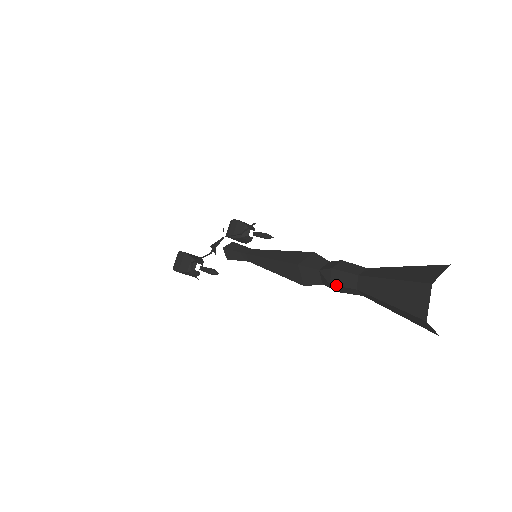
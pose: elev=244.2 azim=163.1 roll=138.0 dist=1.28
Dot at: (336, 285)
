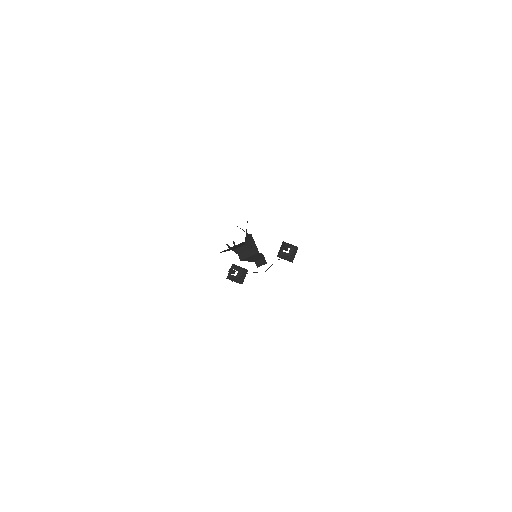
Dot at: occluded
